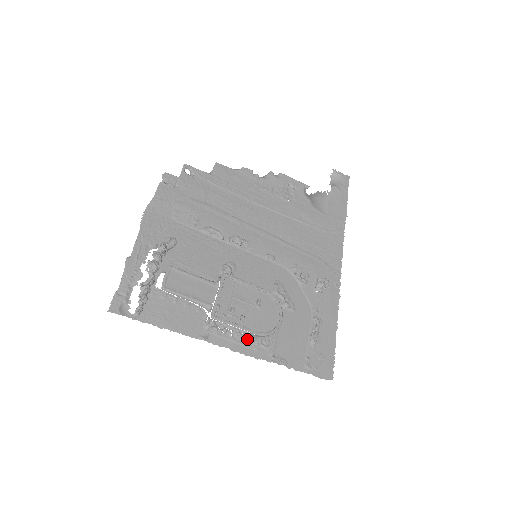
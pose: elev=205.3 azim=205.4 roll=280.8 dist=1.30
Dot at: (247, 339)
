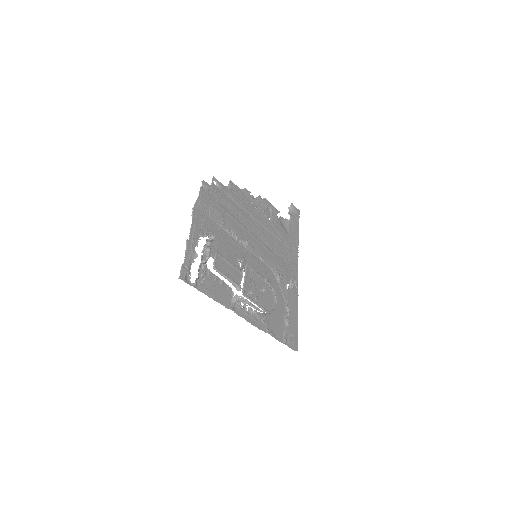
Dot at: (254, 314)
